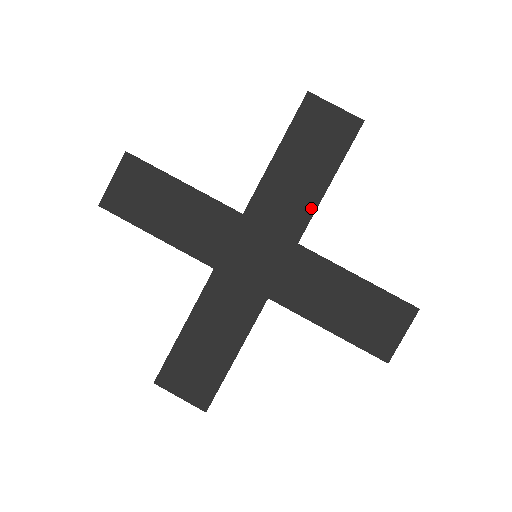
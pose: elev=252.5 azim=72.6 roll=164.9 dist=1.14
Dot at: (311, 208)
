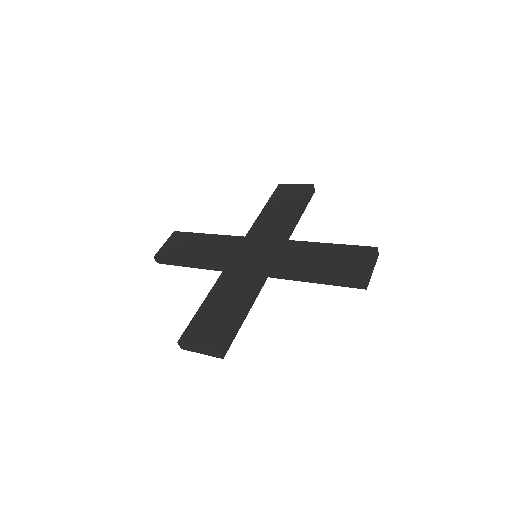
Dot at: (289, 223)
